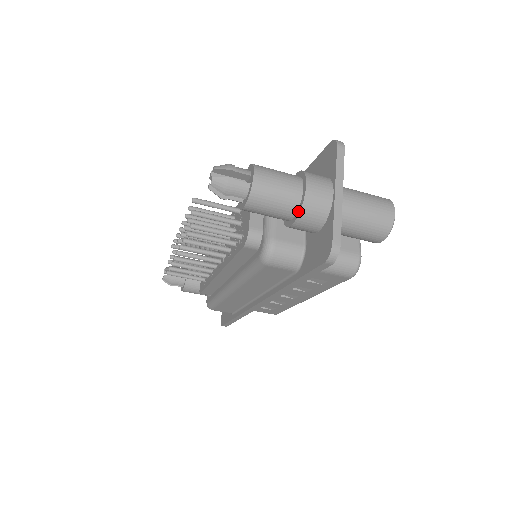
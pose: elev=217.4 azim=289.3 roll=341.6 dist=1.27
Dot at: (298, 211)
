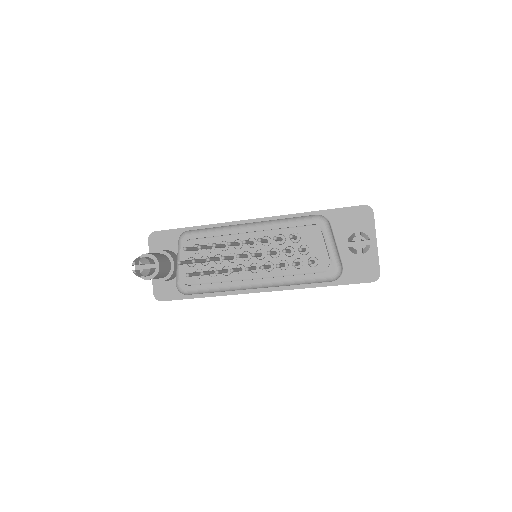
Dot at: (369, 255)
